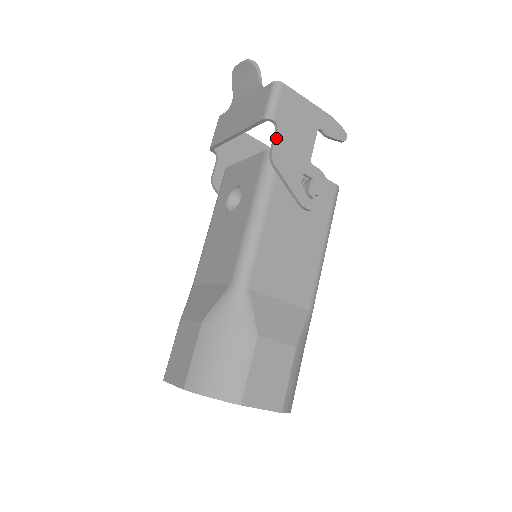
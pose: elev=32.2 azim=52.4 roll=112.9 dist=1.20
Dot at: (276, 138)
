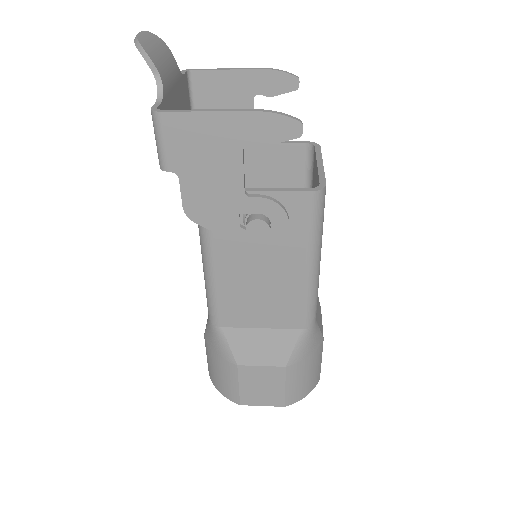
Dot at: (182, 191)
